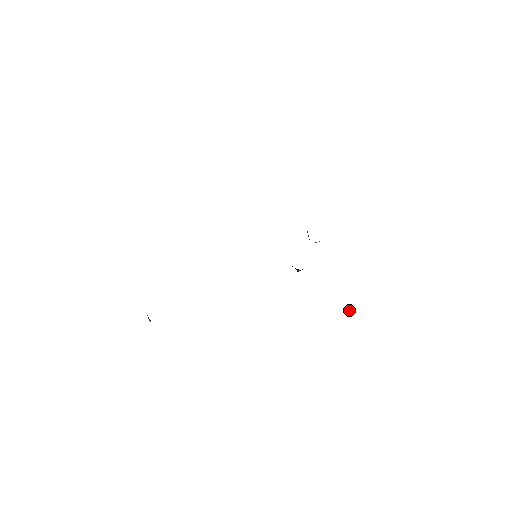
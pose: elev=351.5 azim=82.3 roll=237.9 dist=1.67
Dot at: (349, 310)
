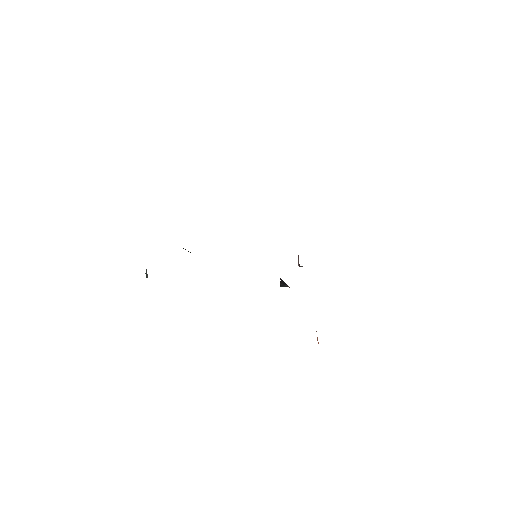
Dot at: (317, 339)
